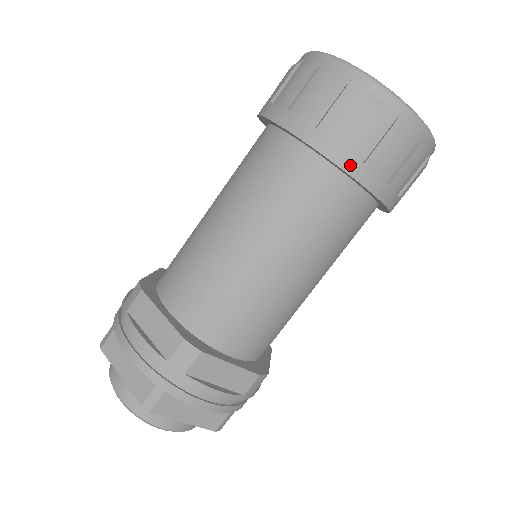
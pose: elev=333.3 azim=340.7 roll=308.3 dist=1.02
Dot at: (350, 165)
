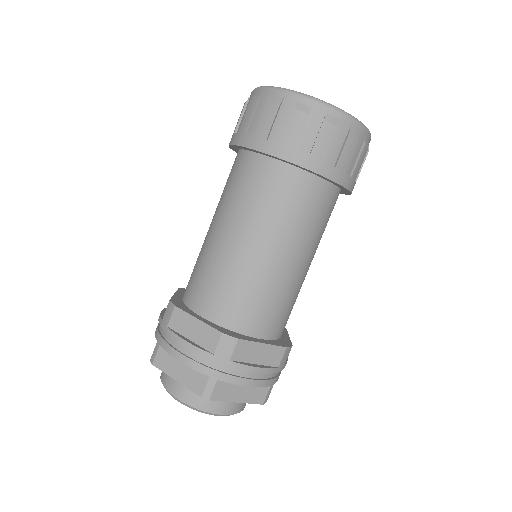
Dot at: (246, 141)
